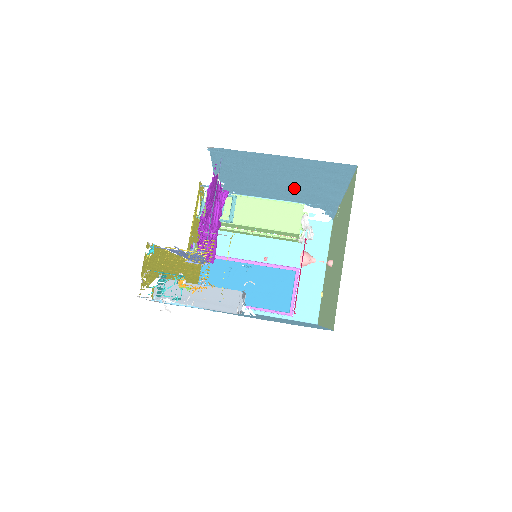
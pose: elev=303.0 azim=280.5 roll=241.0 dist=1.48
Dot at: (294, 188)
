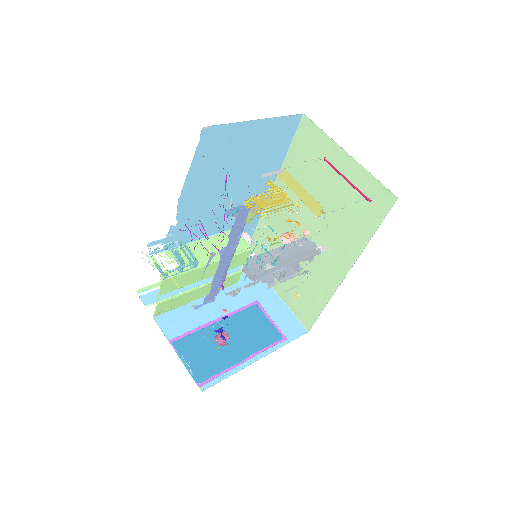
Dot at: (239, 193)
